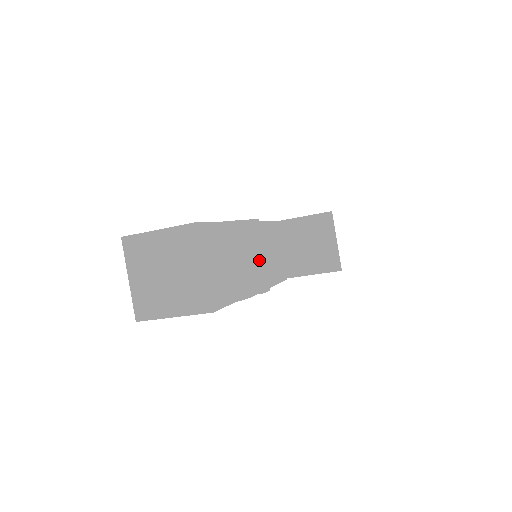
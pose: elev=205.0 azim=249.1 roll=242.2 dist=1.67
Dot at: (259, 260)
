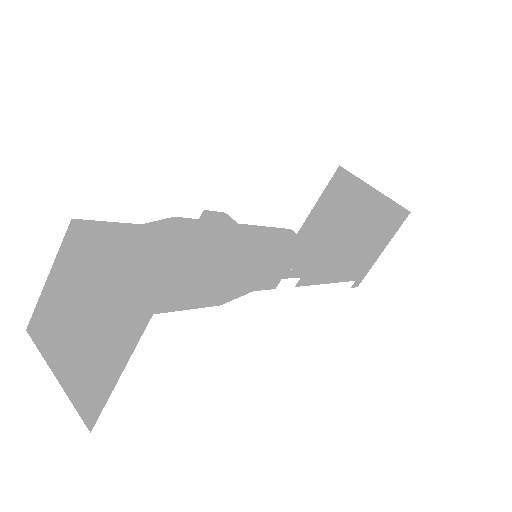
Dot at: (247, 246)
